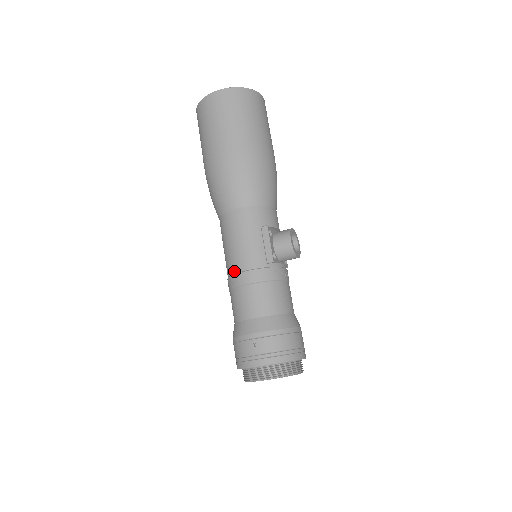
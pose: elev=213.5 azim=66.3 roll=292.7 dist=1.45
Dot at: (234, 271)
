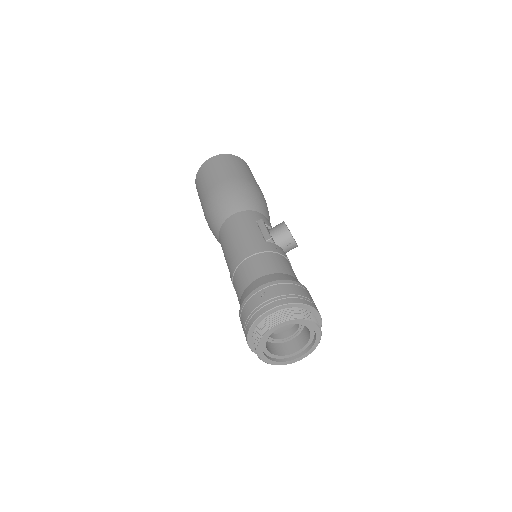
Dot at: (235, 256)
